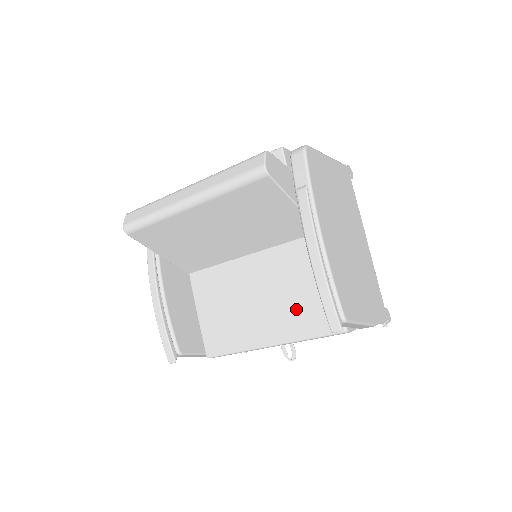
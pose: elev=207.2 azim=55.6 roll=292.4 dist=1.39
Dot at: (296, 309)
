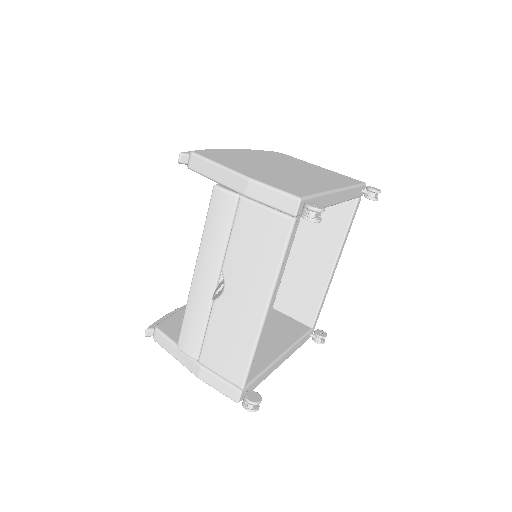
Dot at: occluded
